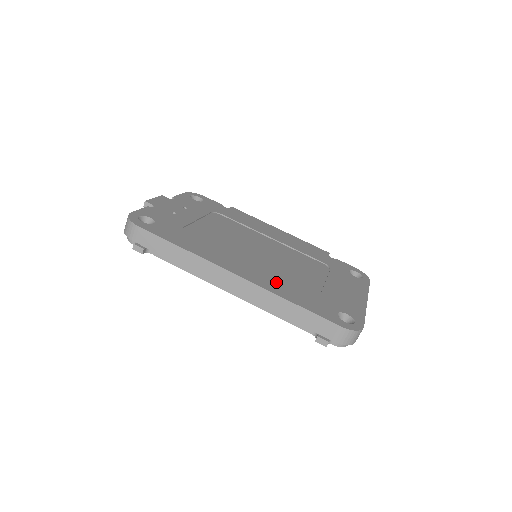
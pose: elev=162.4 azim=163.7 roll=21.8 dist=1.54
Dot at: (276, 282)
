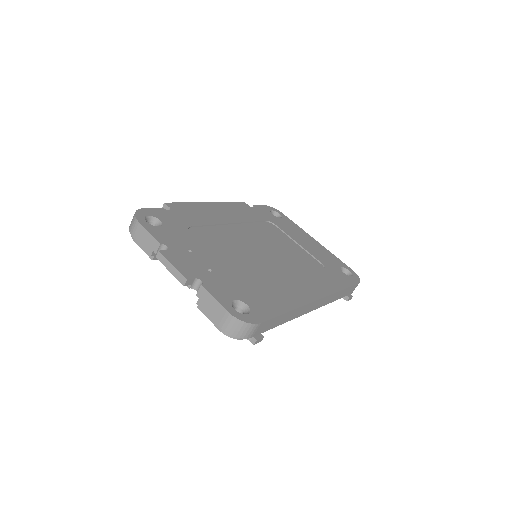
Dot at: (318, 279)
